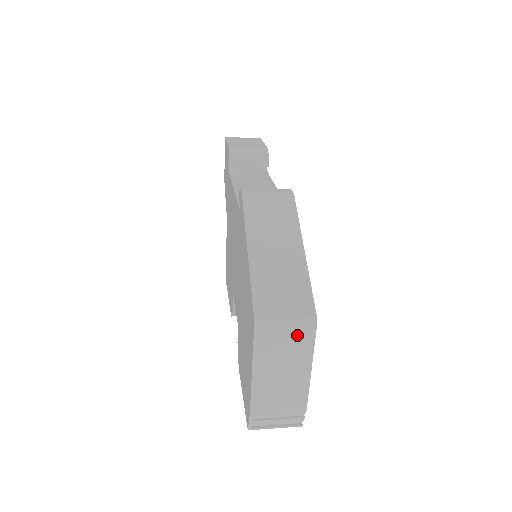
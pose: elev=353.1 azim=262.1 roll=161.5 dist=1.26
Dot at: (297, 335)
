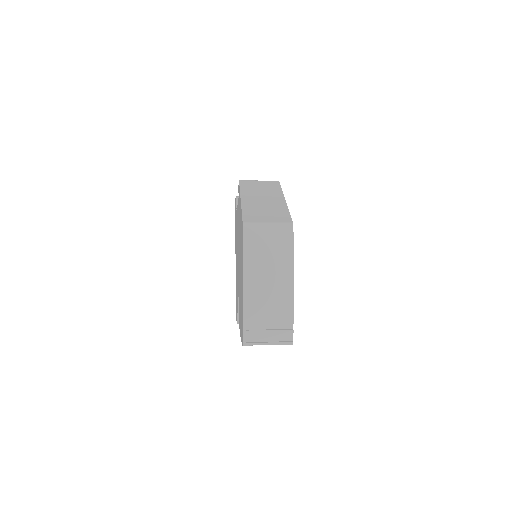
Dot at: (278, 237)
